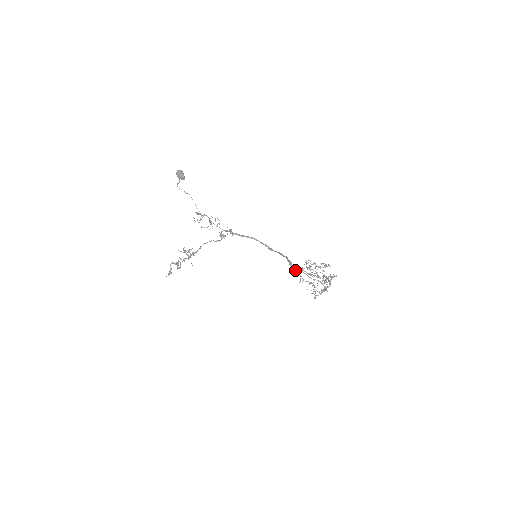
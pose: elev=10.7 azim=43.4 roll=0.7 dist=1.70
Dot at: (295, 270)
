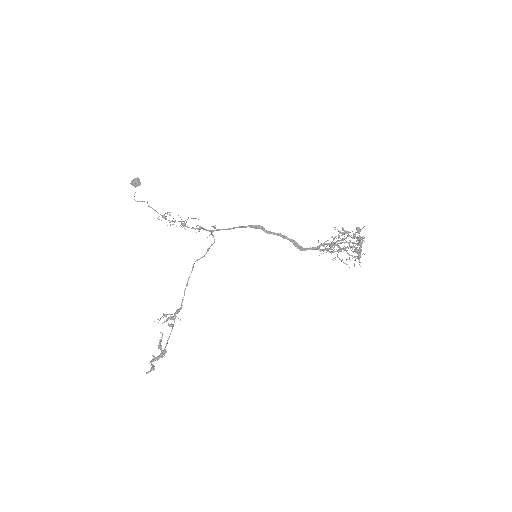
Dot at: occluded
